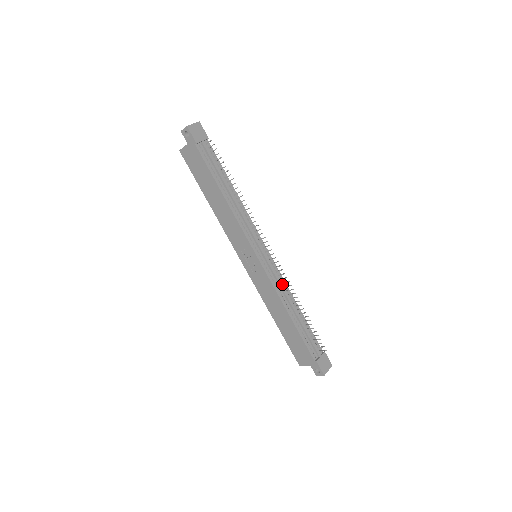
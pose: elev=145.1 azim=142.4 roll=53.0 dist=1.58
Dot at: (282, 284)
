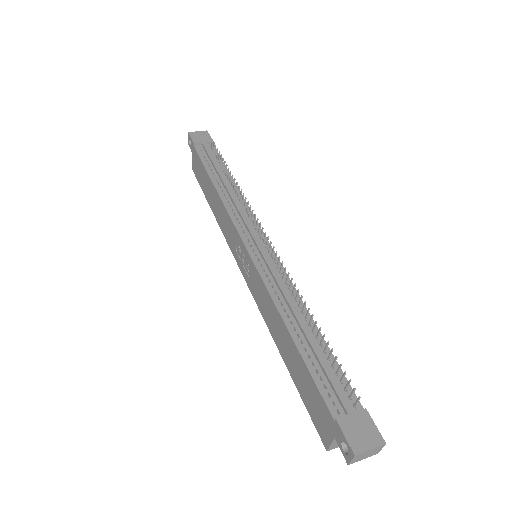
Dot at: (281, 282)
